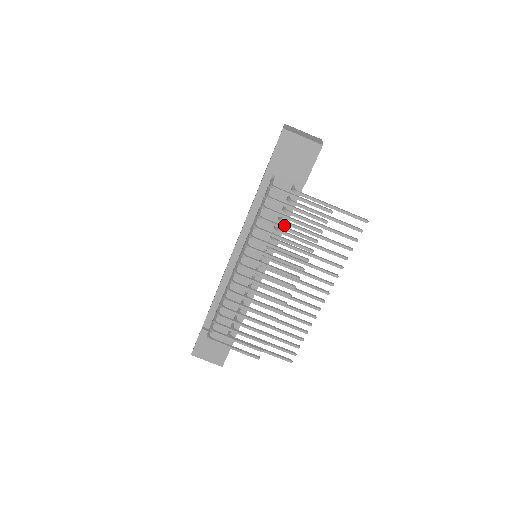
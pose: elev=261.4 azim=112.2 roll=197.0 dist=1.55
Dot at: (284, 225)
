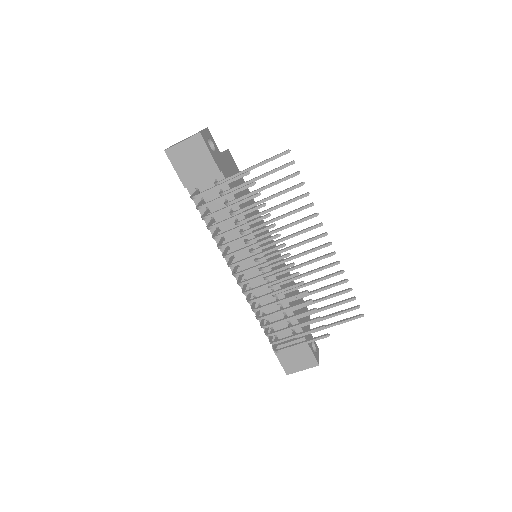
Dot at: occluded
